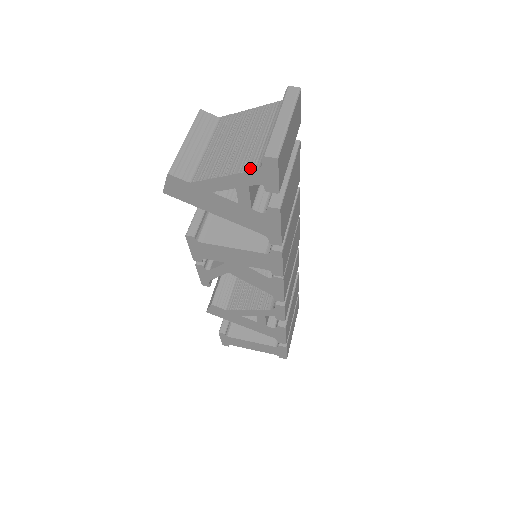
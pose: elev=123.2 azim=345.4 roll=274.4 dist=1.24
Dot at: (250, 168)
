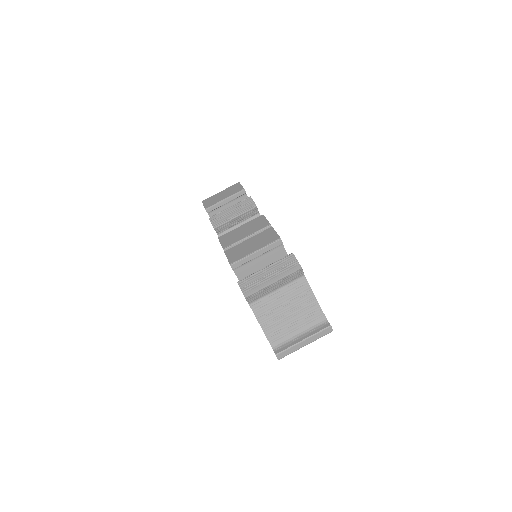
Dot at: (271, 340)
